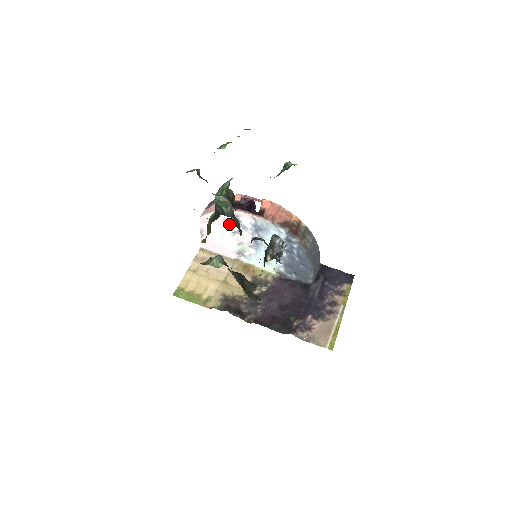
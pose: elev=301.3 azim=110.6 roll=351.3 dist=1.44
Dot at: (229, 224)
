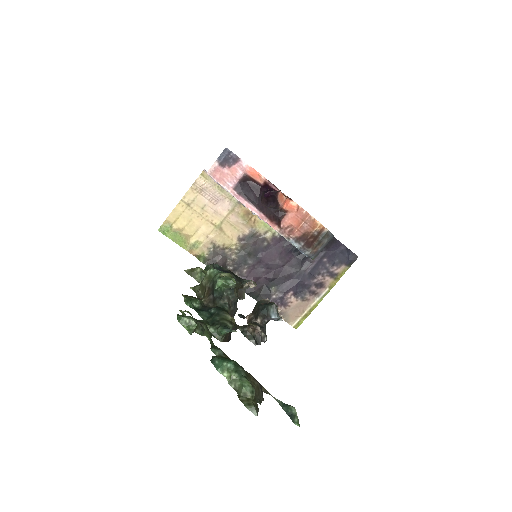
Dot at: occluded
